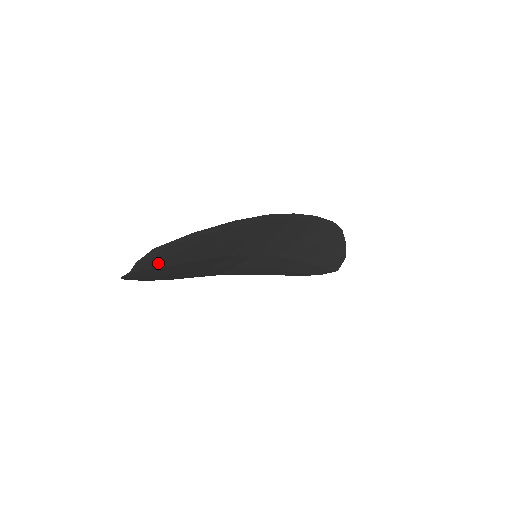
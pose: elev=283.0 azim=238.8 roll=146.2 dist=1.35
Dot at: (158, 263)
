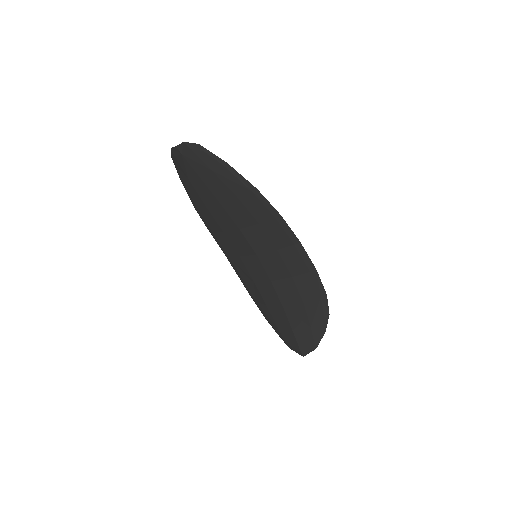
Dot at: (194, 162)
